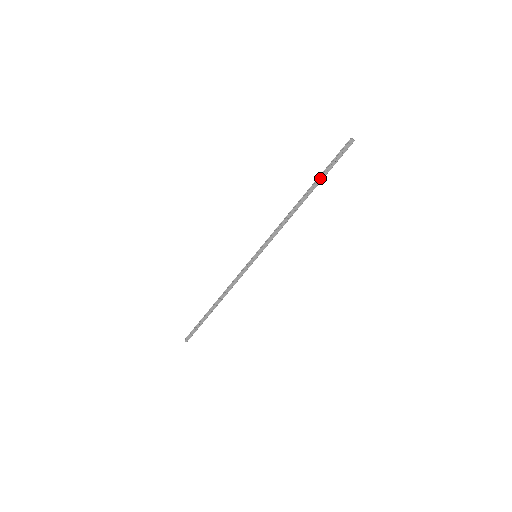
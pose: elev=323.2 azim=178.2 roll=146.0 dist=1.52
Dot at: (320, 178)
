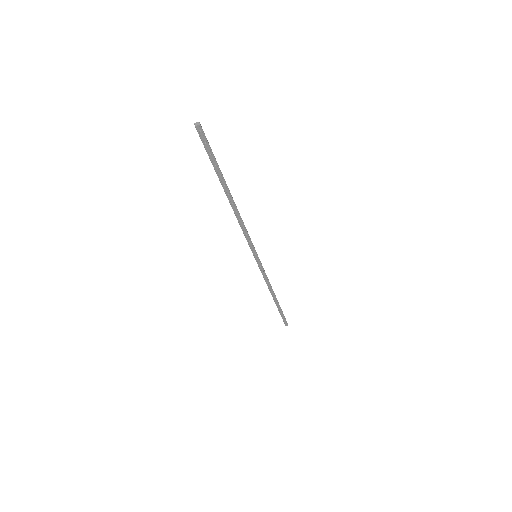
Dot at: (218, 176)
